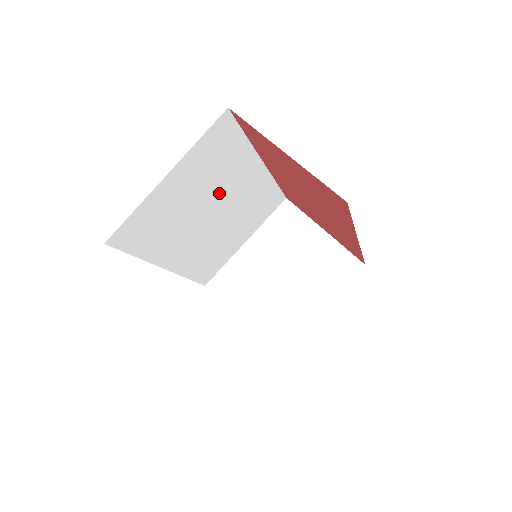
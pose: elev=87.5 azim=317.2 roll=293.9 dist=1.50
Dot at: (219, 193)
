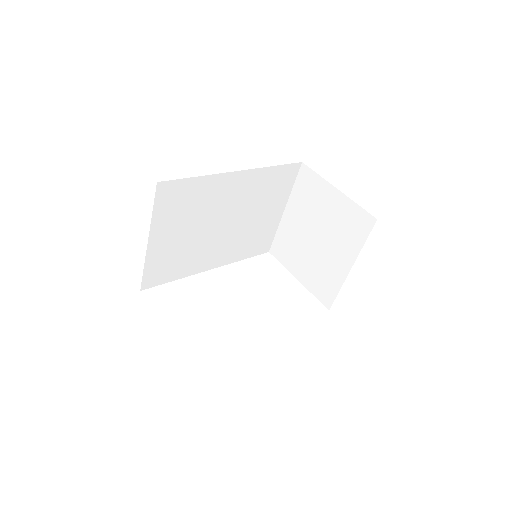
Dot at: (212, 213)
